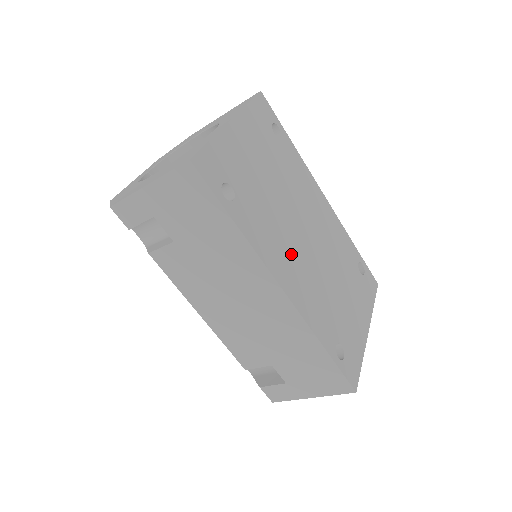
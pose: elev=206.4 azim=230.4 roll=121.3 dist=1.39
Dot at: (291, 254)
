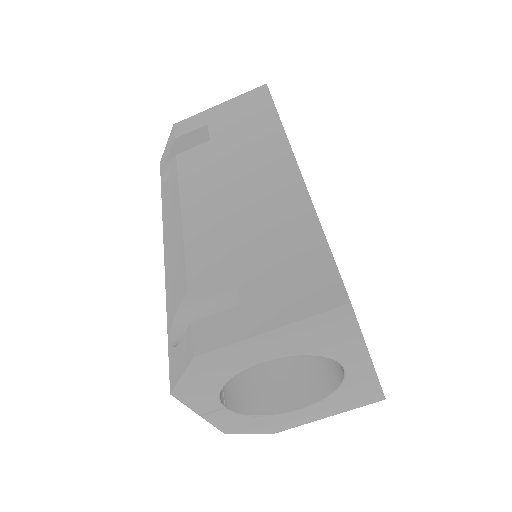
Dot at: occluded
